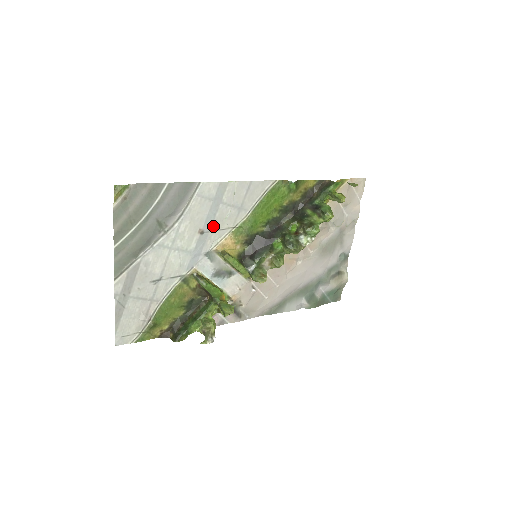
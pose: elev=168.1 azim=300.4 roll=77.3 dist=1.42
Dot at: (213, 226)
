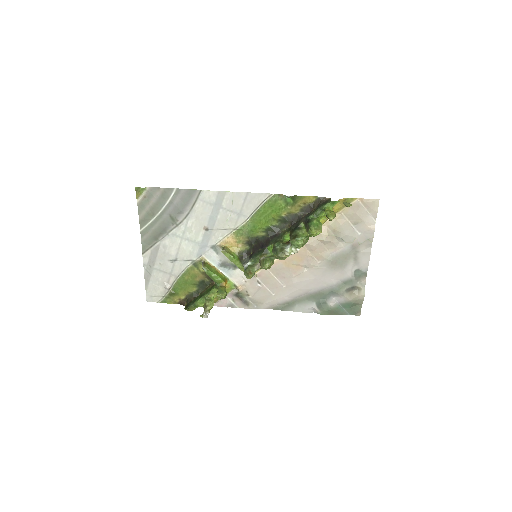
Dot at: (216, 225)
